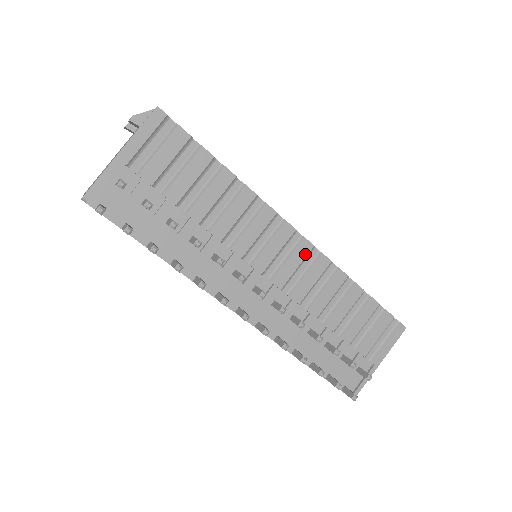
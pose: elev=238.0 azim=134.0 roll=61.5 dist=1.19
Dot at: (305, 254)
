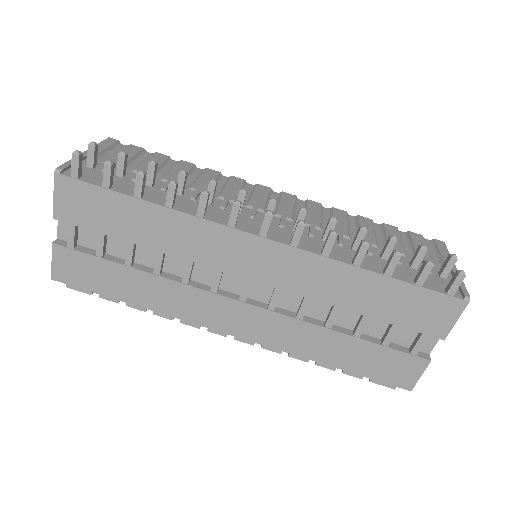
Dot at: (293, 200)
